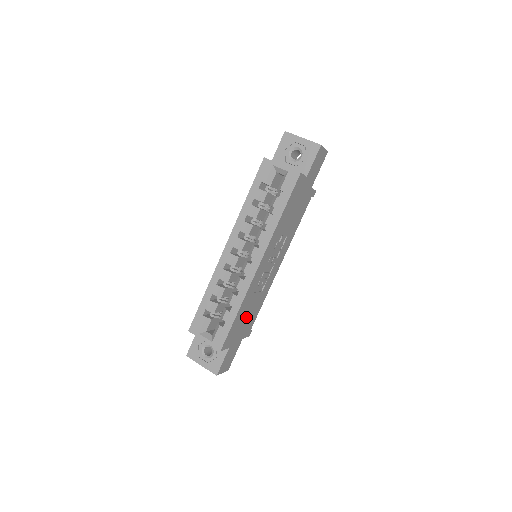
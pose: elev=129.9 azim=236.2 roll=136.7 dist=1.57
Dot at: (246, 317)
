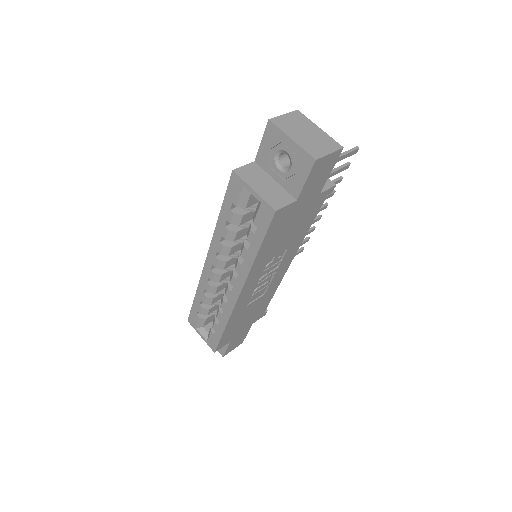
Dot at: (246, 318)
